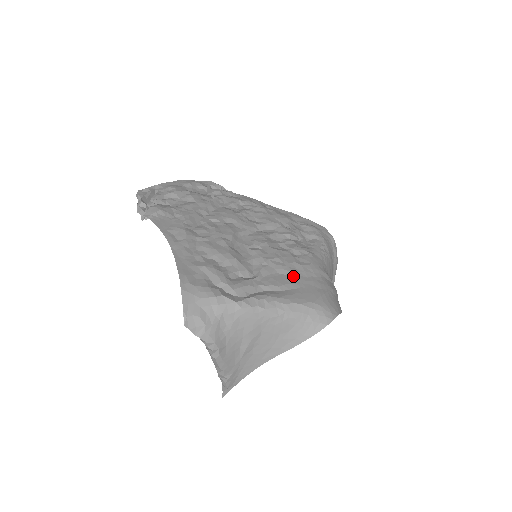
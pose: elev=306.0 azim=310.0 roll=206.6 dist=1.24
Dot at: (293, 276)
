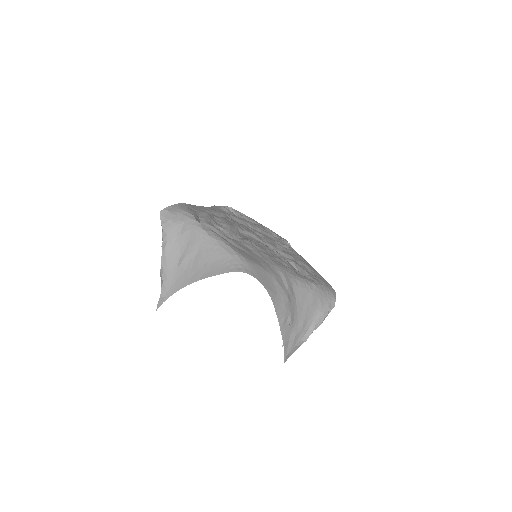
Dot at: (255, 253)
